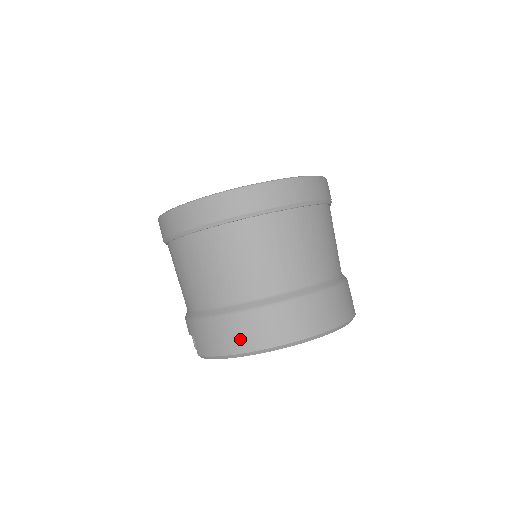
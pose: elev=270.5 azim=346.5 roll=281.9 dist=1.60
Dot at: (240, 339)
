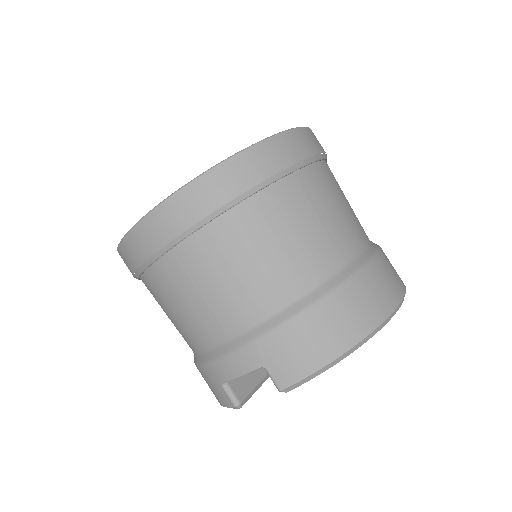
Dot at: (354, 321)
